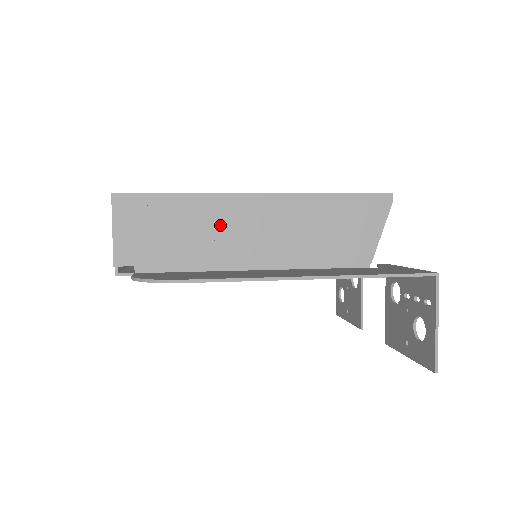
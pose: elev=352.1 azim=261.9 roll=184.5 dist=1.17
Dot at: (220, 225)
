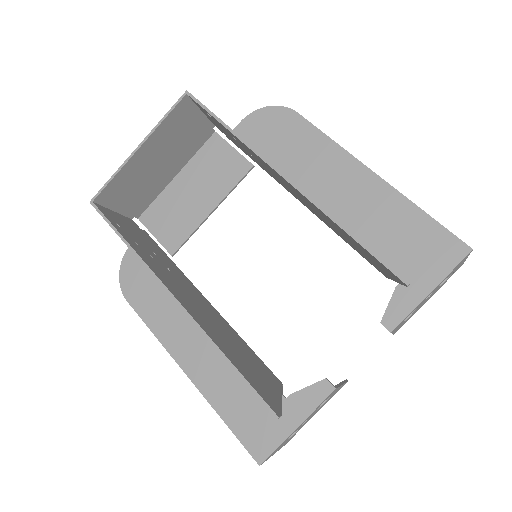
Dot at: occluded
